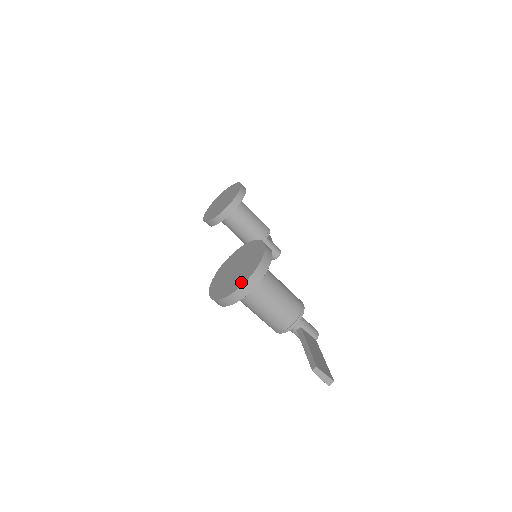
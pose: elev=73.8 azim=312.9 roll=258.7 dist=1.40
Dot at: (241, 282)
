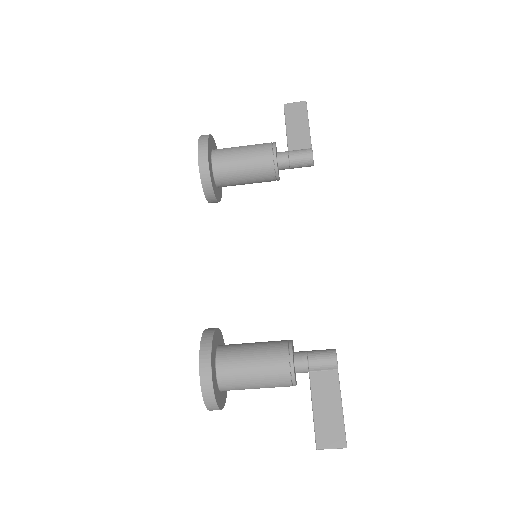
Dot at: occluded
